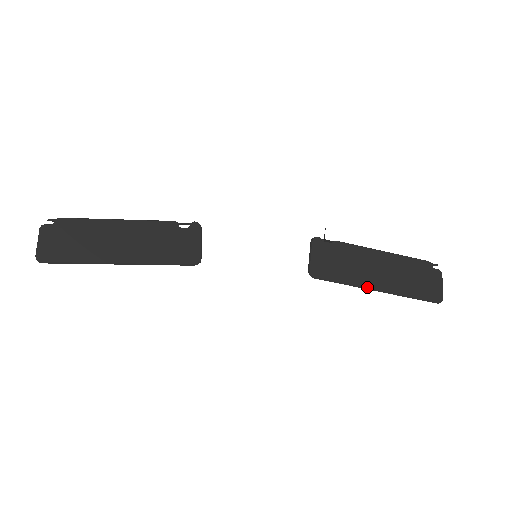
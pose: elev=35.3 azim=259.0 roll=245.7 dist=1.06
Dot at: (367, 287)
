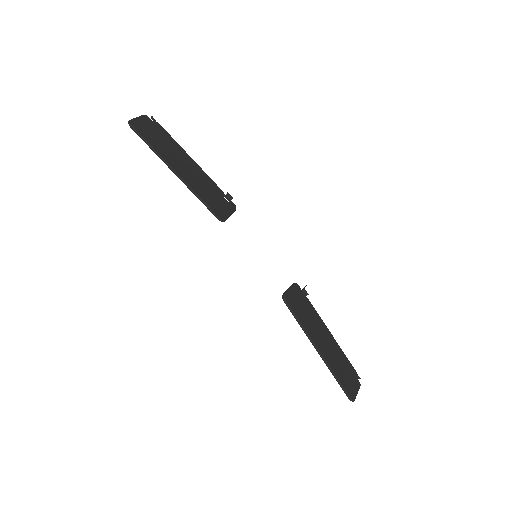
Dot at: (313, 341)
